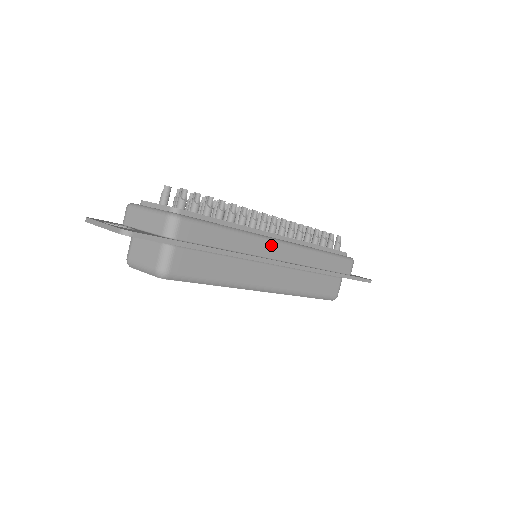
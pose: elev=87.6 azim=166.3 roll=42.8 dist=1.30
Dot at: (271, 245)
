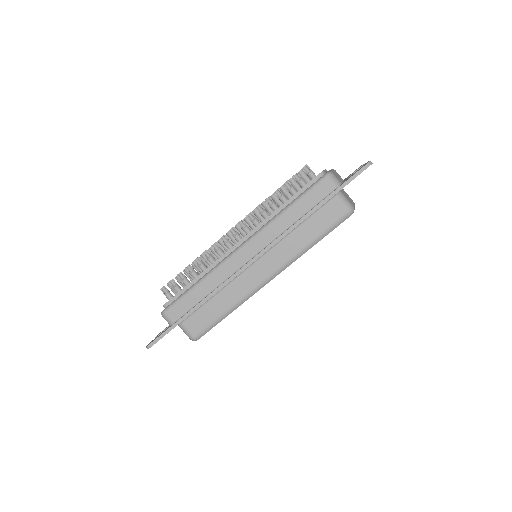
Dot at: (234, 259)
